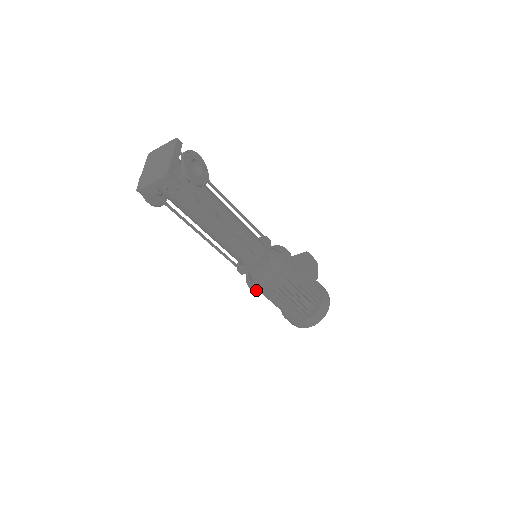
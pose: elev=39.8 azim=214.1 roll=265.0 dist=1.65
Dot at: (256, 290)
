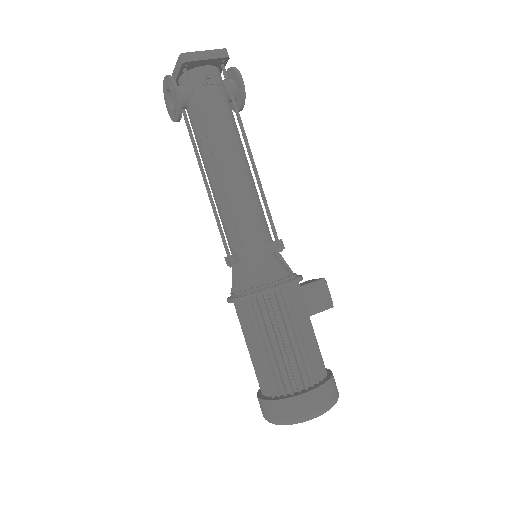
Dot at: (262, 290)
